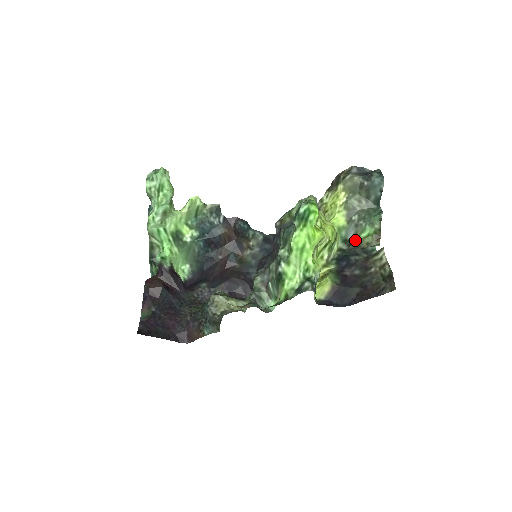
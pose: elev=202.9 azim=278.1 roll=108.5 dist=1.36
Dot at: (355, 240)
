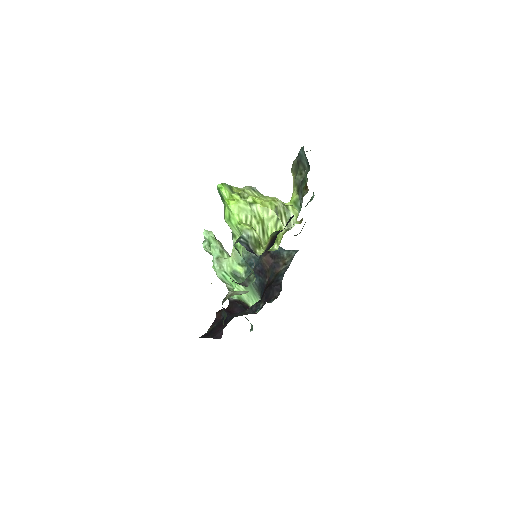
Dot at: occluded
